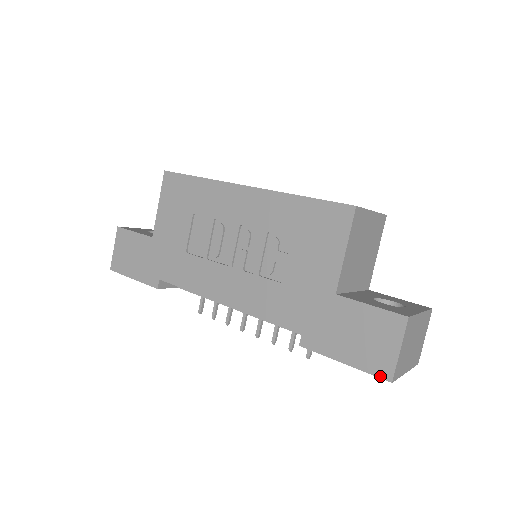
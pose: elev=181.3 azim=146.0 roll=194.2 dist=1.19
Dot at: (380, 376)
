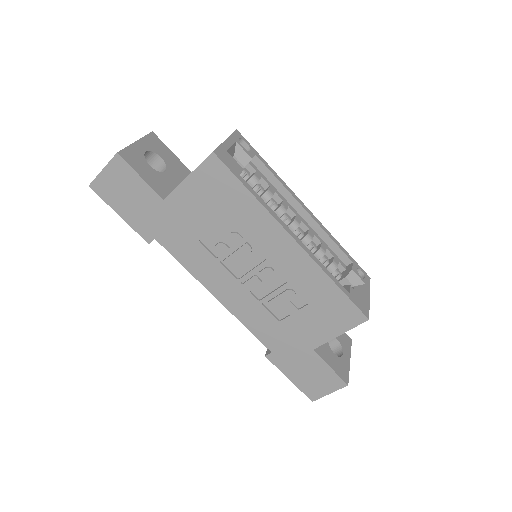
Dot at: (308, 396)
